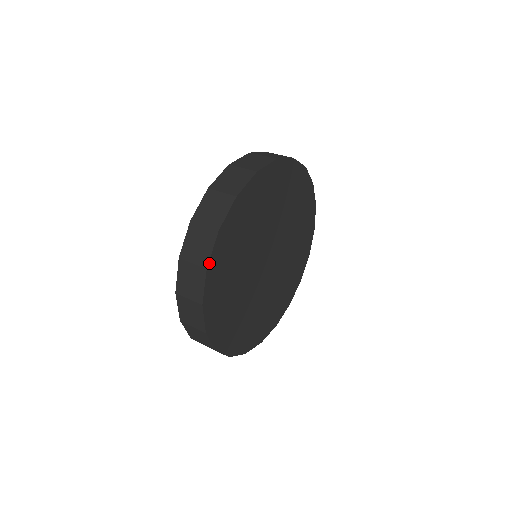
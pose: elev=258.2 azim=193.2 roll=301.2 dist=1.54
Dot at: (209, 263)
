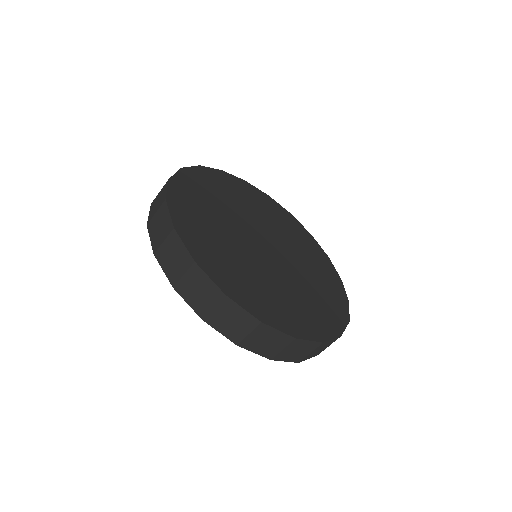
Dot at: (167, 197)
